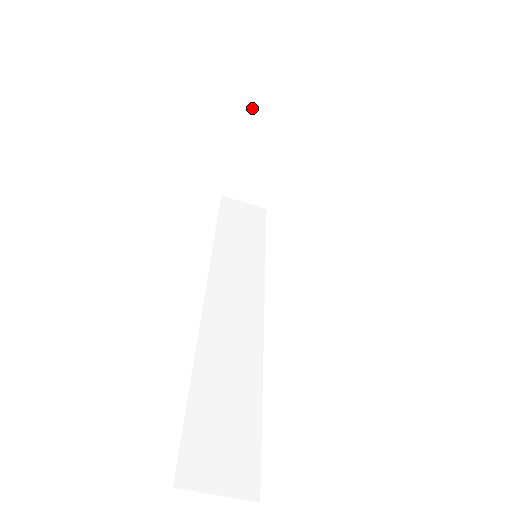
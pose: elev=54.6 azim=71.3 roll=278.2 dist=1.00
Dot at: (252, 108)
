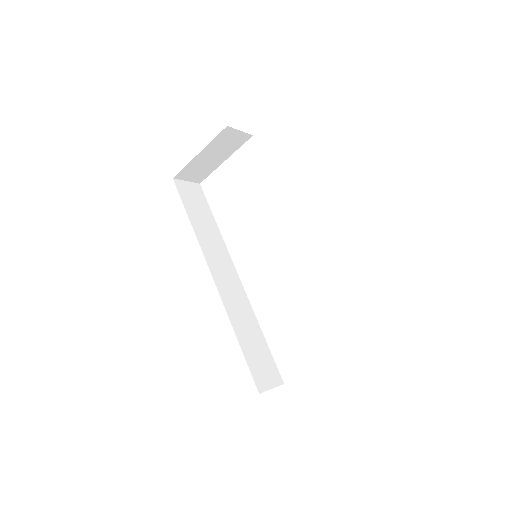
Dot at: (224, 130)
